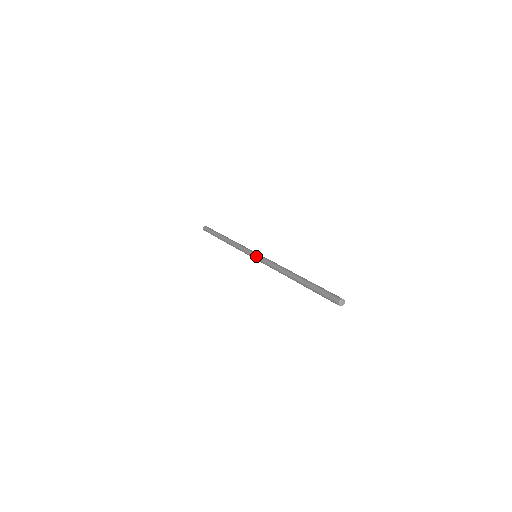
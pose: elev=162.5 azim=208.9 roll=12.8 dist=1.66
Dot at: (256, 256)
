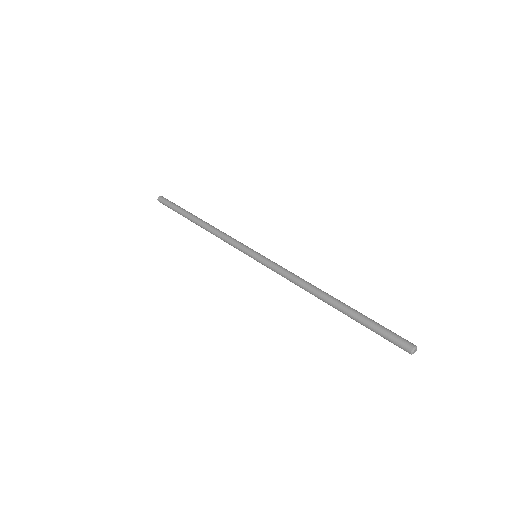
Dot at: (260, 256)
